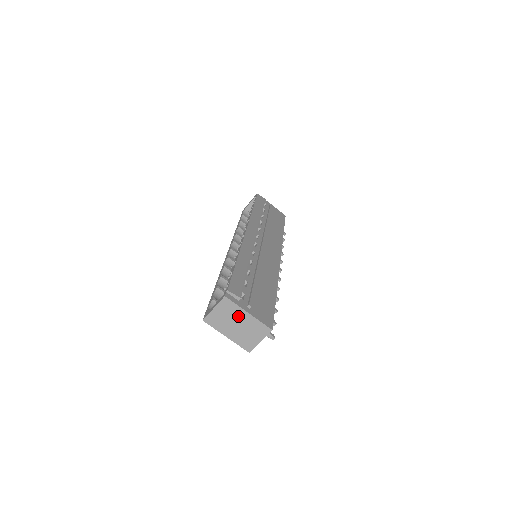
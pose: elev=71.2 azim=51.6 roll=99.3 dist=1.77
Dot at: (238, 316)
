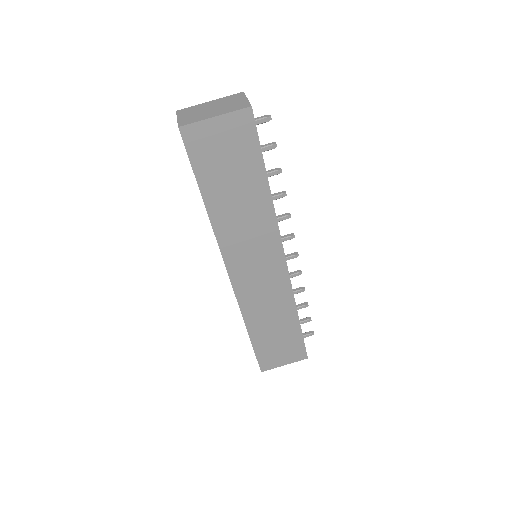
Dot at: (204, 107)
